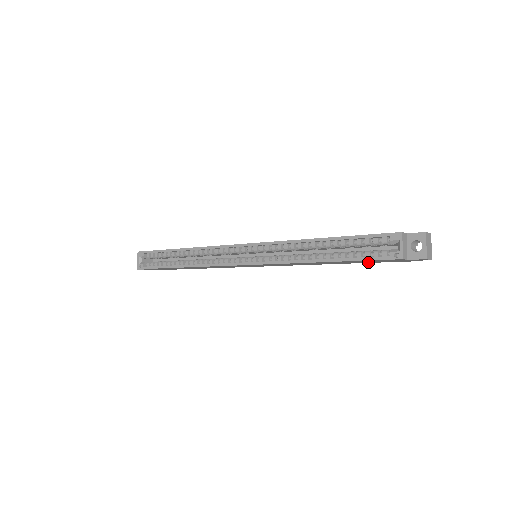
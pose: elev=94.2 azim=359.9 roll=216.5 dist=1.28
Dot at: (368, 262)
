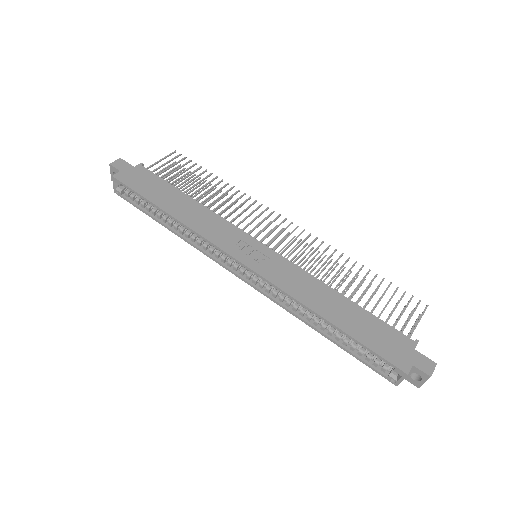
Dot at: occluded
